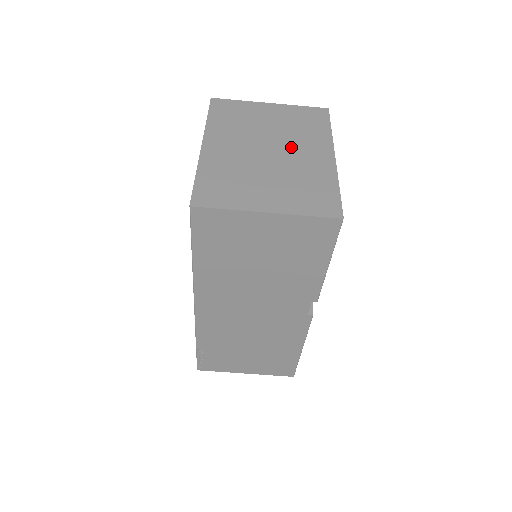
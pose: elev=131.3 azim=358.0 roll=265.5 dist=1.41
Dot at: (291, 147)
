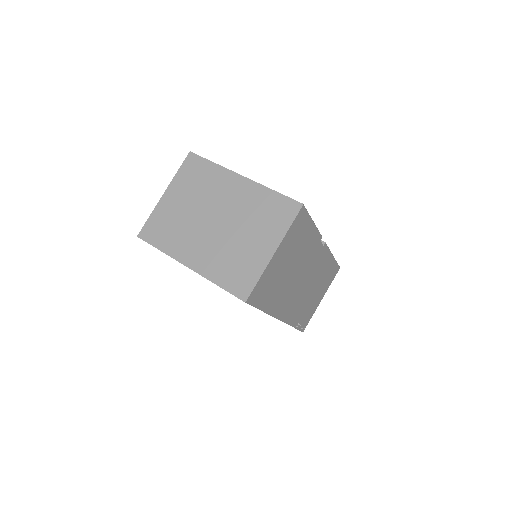
Dot at: (219, 203)
